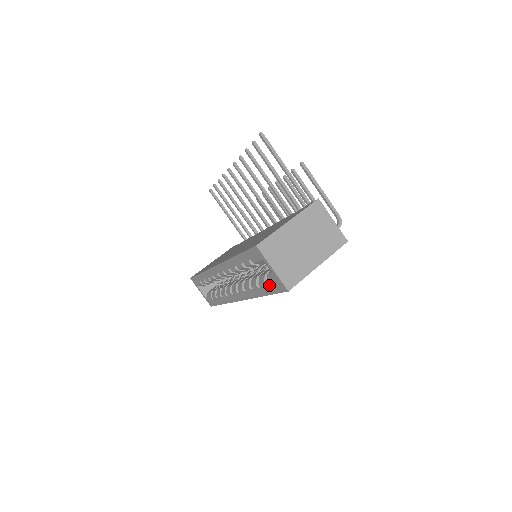
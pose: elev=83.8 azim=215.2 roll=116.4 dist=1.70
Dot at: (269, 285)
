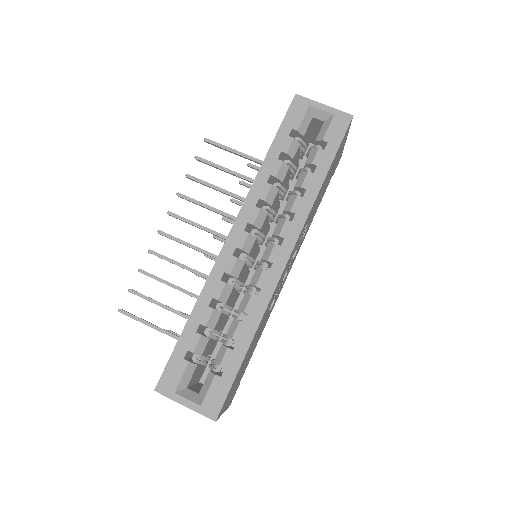
Dot at: (327, 141)
